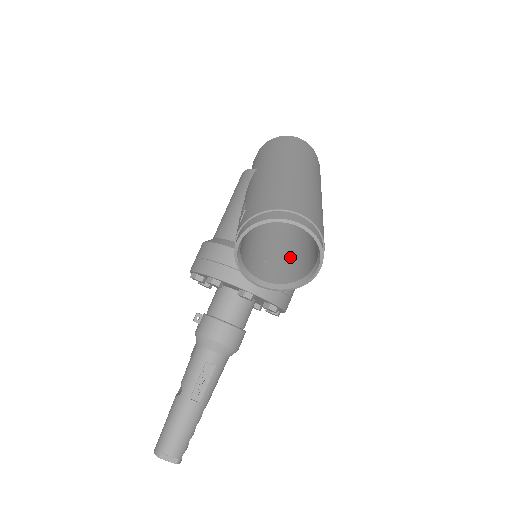
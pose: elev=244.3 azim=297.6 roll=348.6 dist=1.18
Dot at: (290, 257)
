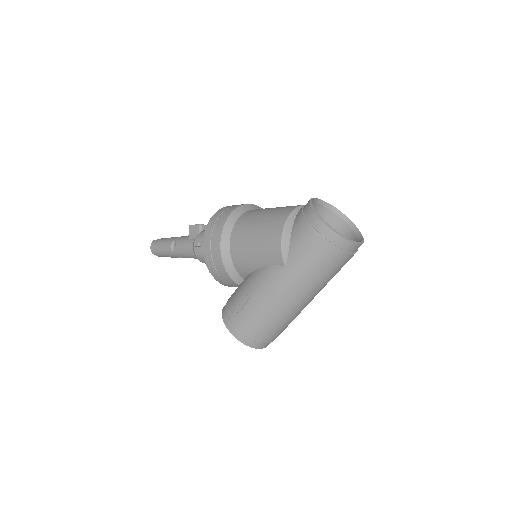
Dot at: occluded
